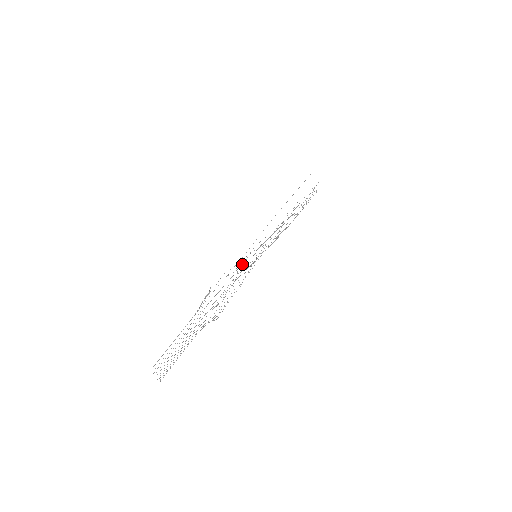
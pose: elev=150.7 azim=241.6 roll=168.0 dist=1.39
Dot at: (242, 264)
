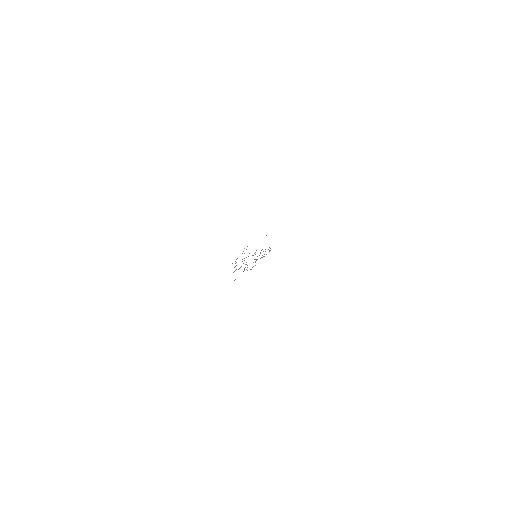
Dot at: occluded
